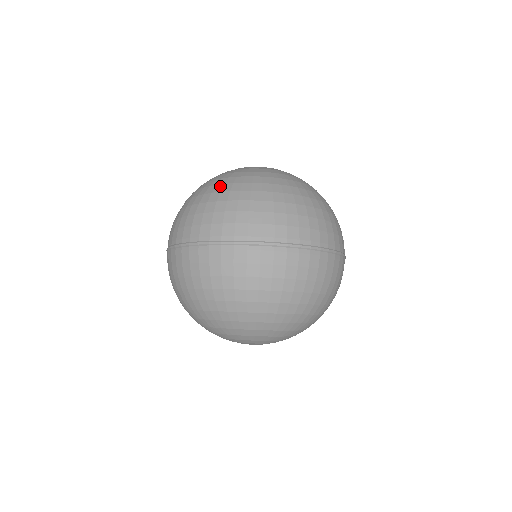
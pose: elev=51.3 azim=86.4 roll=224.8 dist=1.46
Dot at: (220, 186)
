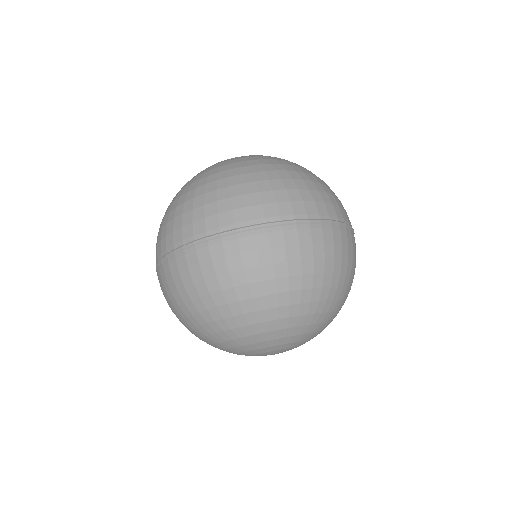
Dot at: (172, 200)
